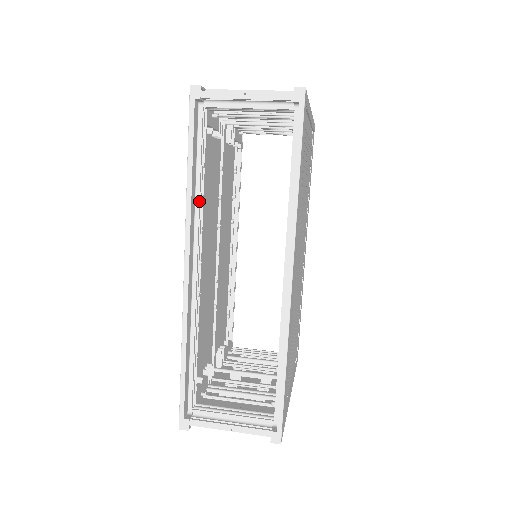
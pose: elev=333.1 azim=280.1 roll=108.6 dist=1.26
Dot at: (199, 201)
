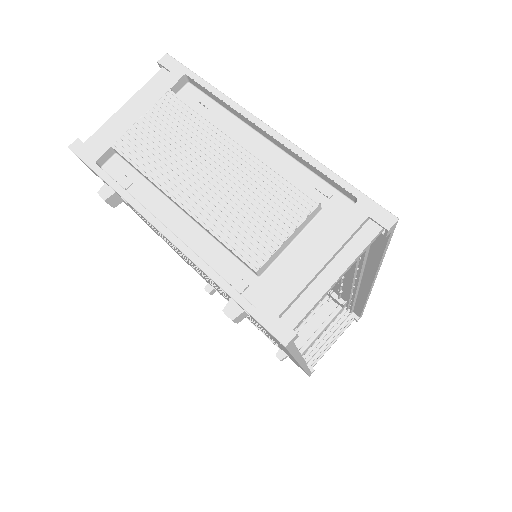
Dot at: (294, 343)
